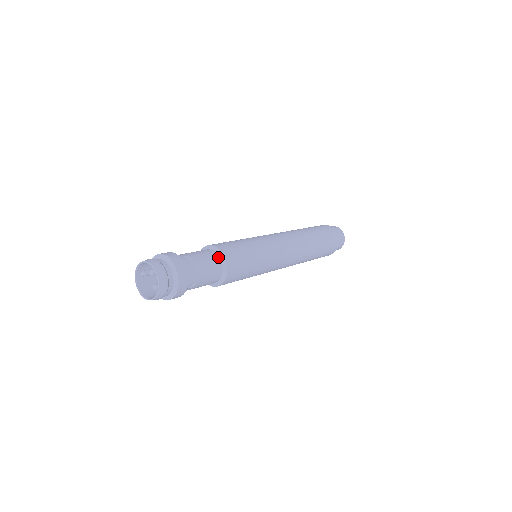
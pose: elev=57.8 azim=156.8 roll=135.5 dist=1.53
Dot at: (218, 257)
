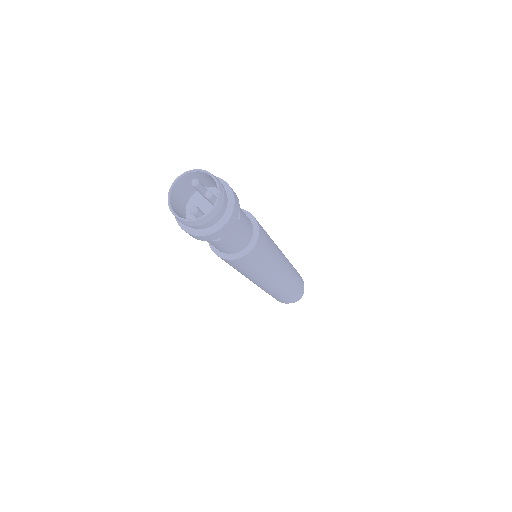
Dot at: (252, 236)
